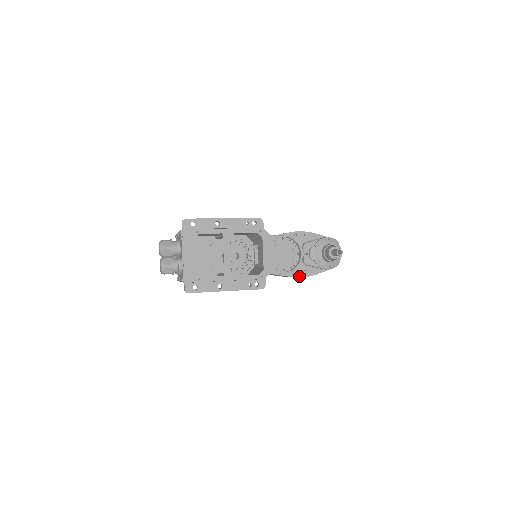
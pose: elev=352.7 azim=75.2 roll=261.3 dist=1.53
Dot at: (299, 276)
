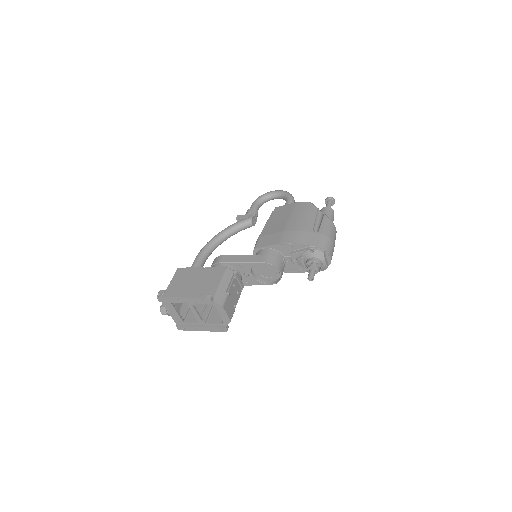
Dot at: occluded
